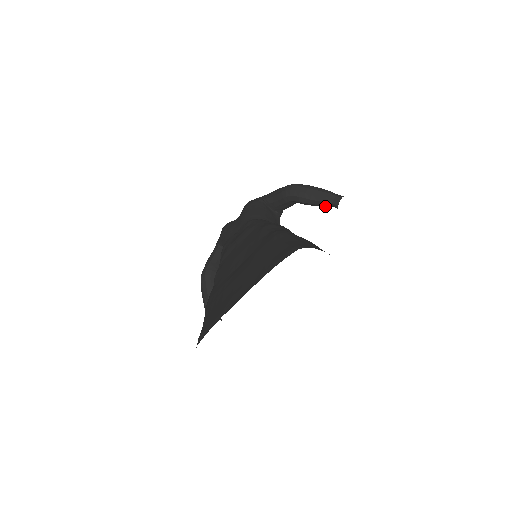
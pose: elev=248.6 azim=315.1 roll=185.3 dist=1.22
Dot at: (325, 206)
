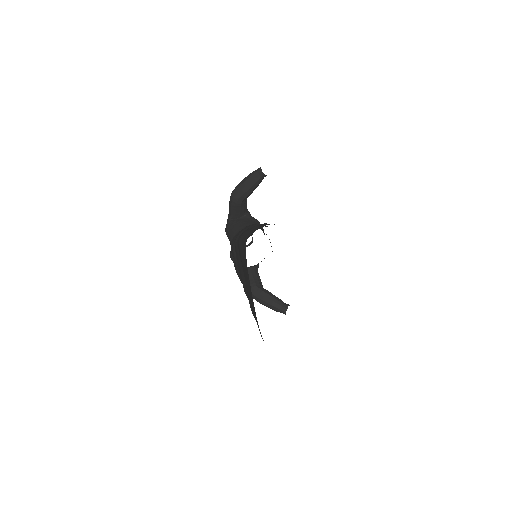
Dot at: occluded
